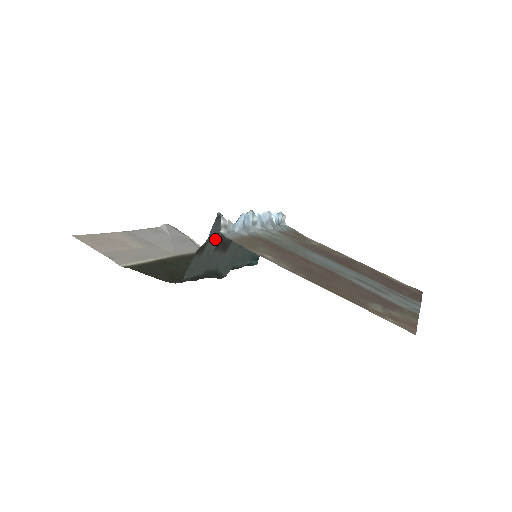
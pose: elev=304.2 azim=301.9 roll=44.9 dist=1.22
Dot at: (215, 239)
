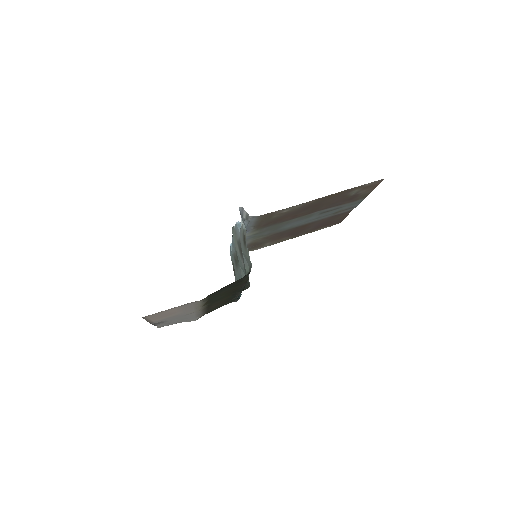
Dot at: (241, 239)
